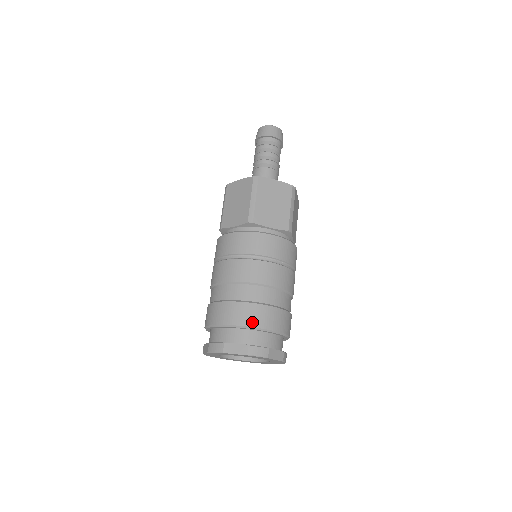
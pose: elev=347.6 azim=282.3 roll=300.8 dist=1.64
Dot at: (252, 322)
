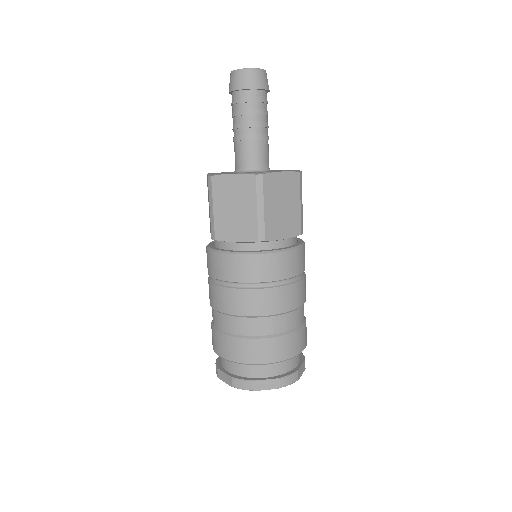
Dot at: (281, 356)
